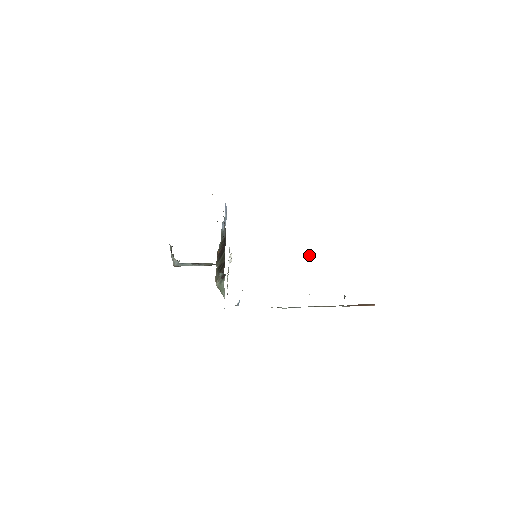
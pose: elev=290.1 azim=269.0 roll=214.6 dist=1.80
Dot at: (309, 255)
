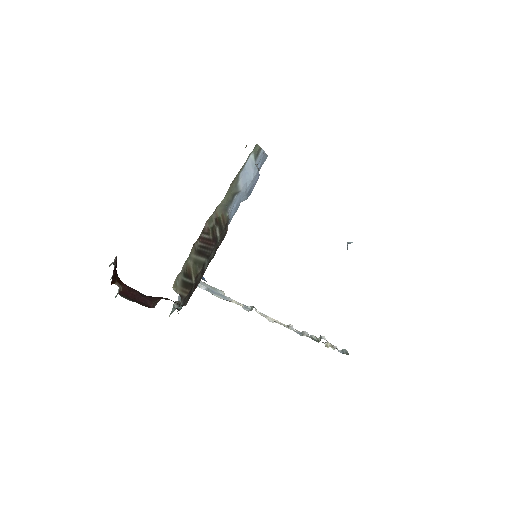
Dot at: (347, 243)
